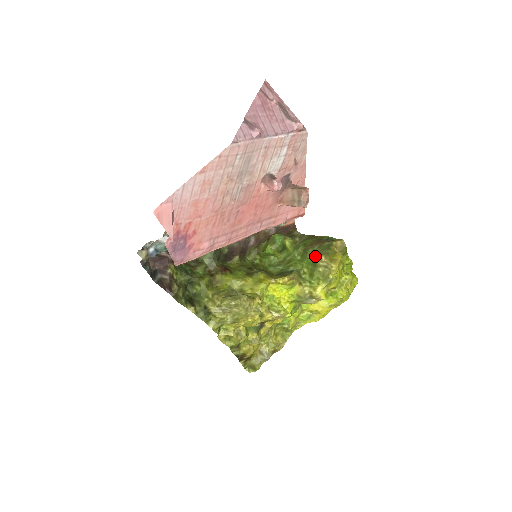
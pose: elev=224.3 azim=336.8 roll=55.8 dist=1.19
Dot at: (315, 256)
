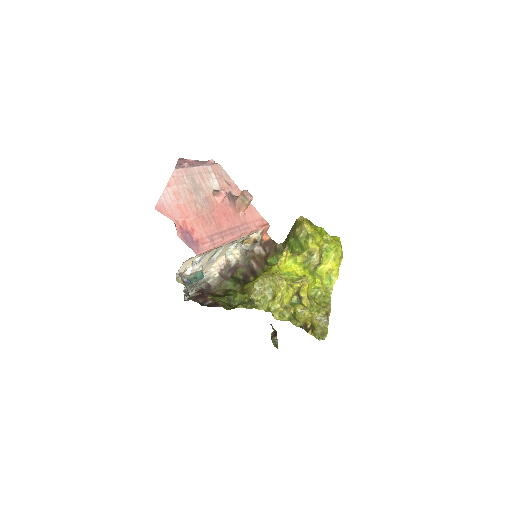
Dot at: (293, 235)
